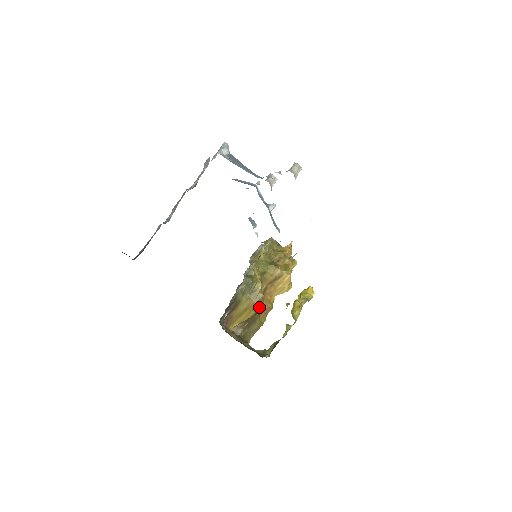
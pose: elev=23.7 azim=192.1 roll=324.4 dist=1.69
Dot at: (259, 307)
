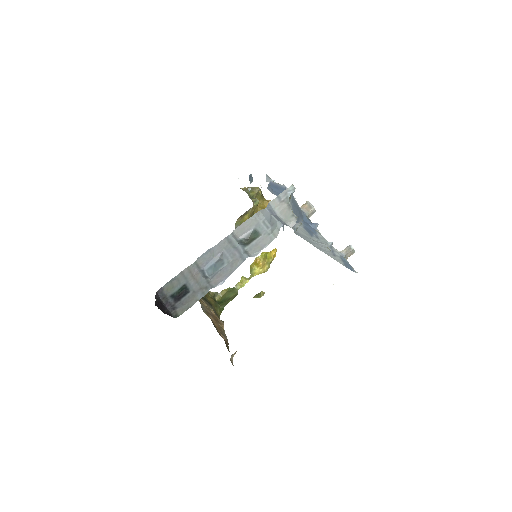
Dot at: occluded
